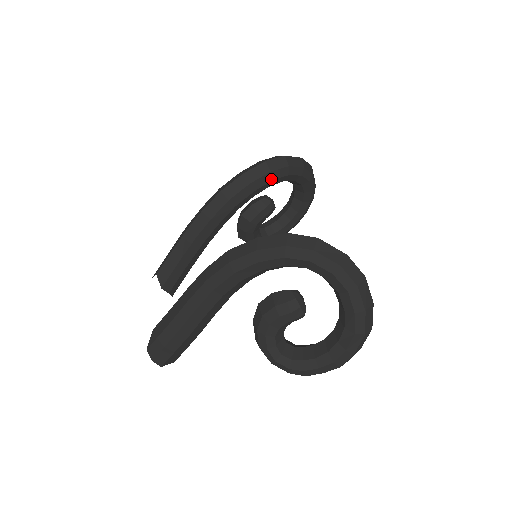
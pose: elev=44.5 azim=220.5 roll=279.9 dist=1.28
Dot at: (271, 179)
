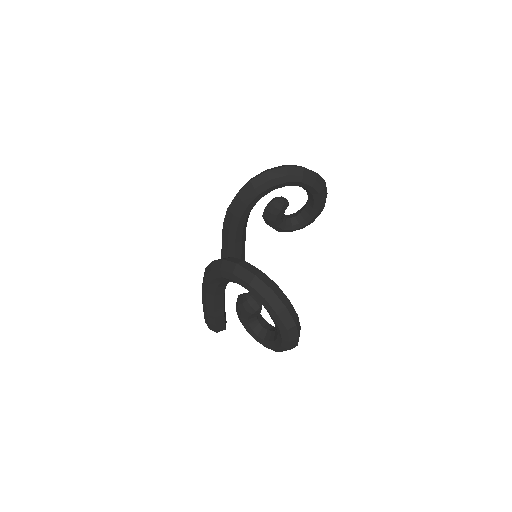
Dot at: (258, 194)
